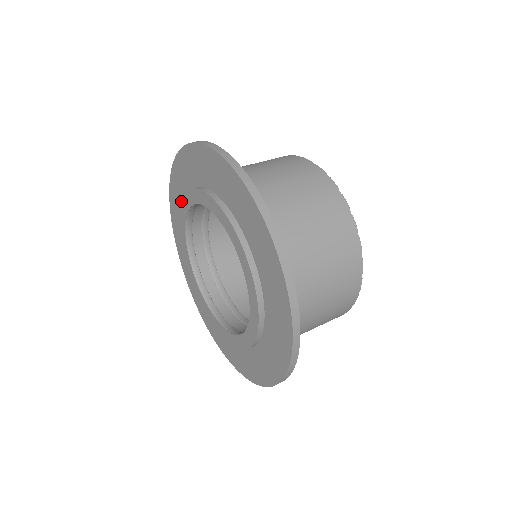
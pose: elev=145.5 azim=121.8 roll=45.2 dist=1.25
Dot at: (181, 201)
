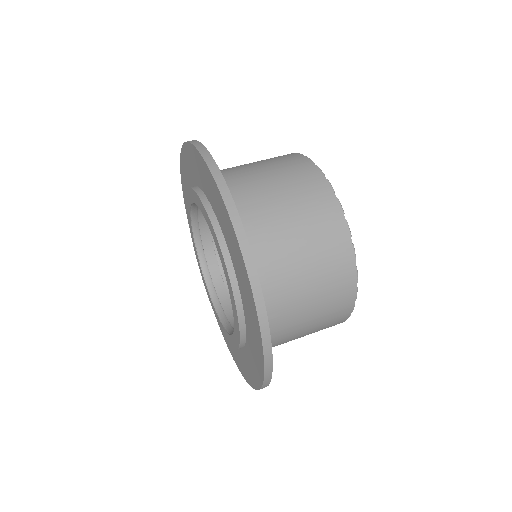
Dot at: (193, 175)
